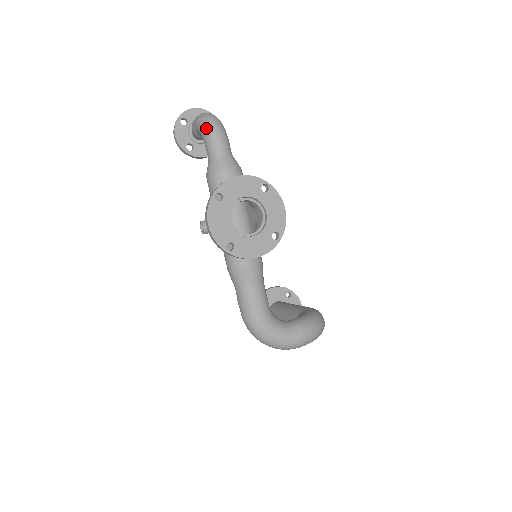
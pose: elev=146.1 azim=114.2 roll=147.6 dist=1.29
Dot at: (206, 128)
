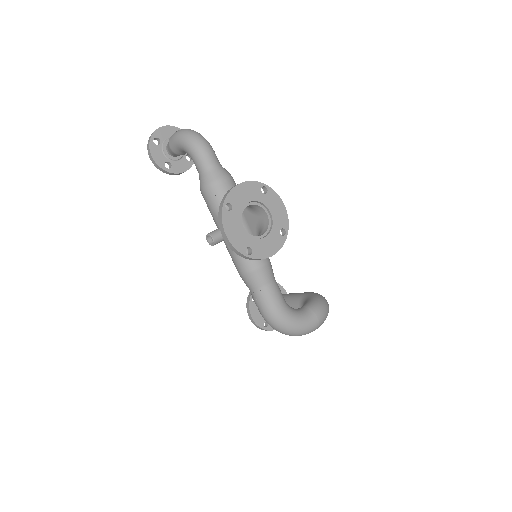
Dot at: (192, 144)
